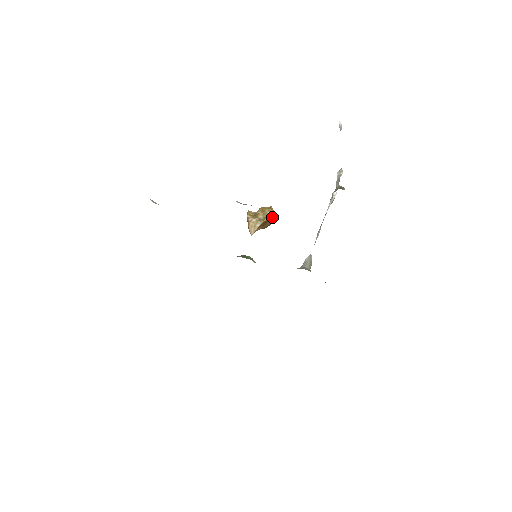
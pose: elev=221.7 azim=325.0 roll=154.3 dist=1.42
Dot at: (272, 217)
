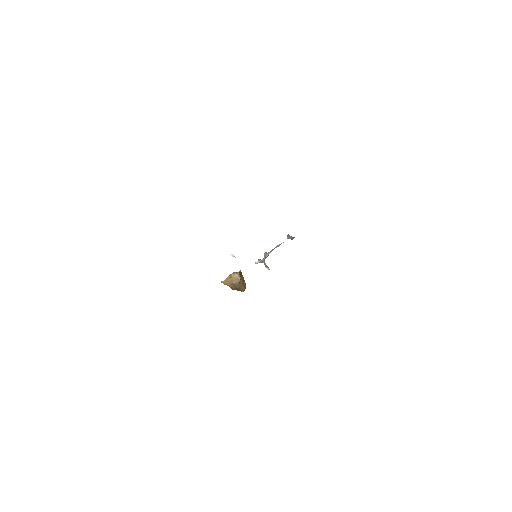
Dot at: occluded
